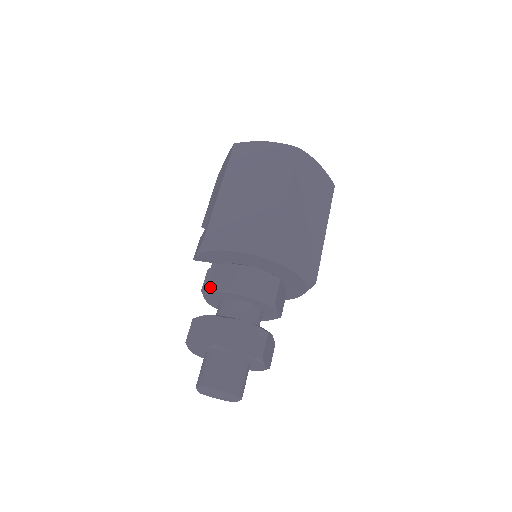
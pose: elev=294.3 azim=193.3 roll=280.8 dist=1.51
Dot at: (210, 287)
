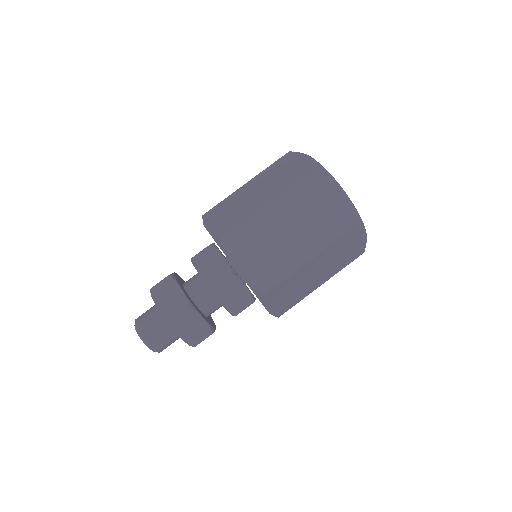
Dot at: occluded
